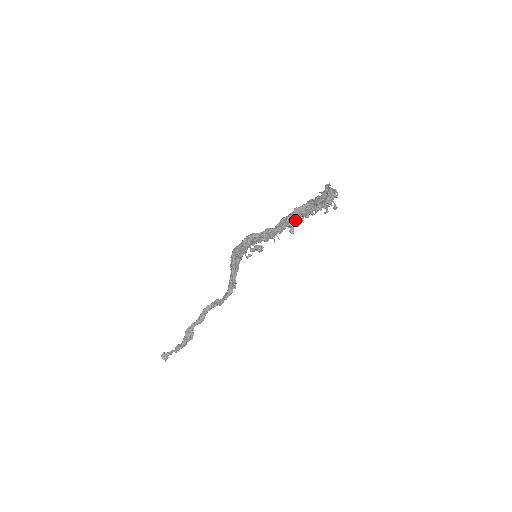
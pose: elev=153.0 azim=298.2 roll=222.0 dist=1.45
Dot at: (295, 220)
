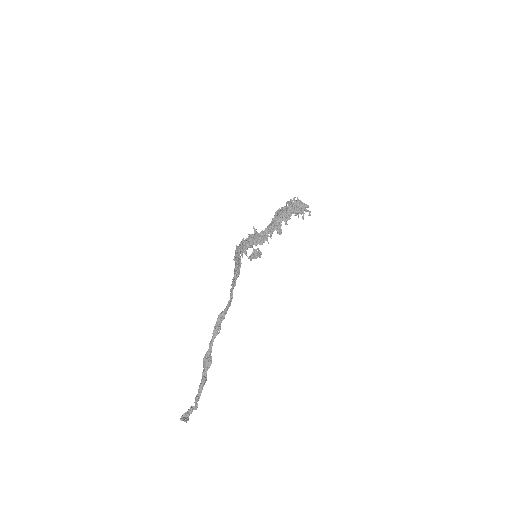
Dot at: (280, 221)
